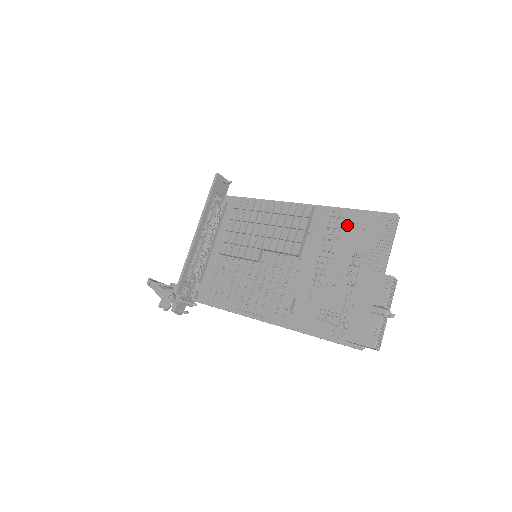
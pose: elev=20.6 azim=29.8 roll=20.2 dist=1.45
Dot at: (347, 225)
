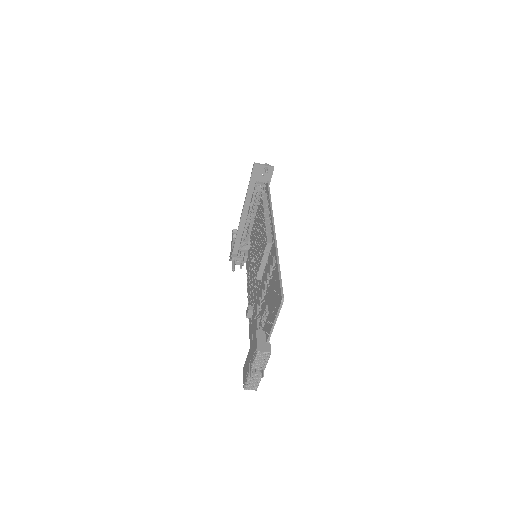
Dot at: (273, 278)
